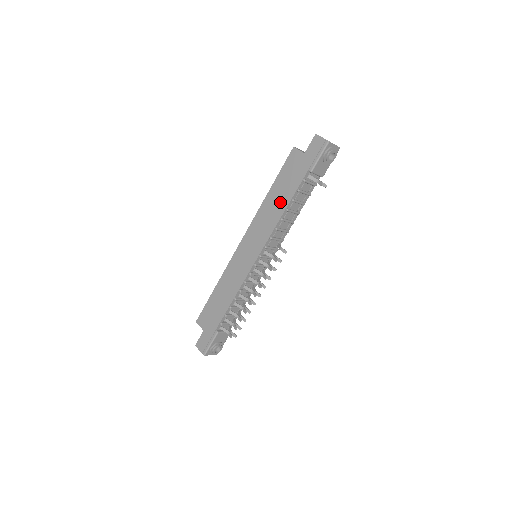
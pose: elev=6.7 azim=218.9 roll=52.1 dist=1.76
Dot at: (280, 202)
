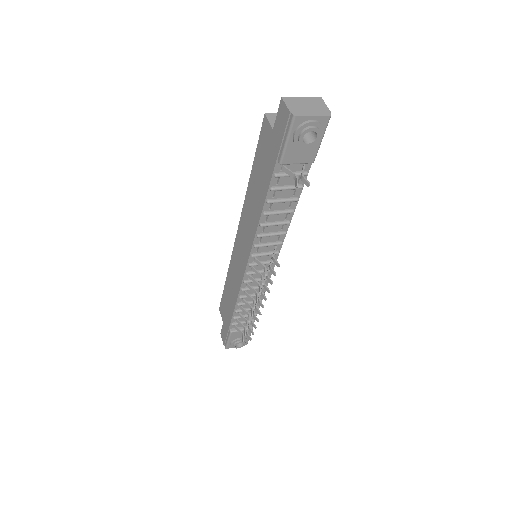
Dot at: (257, 199)
